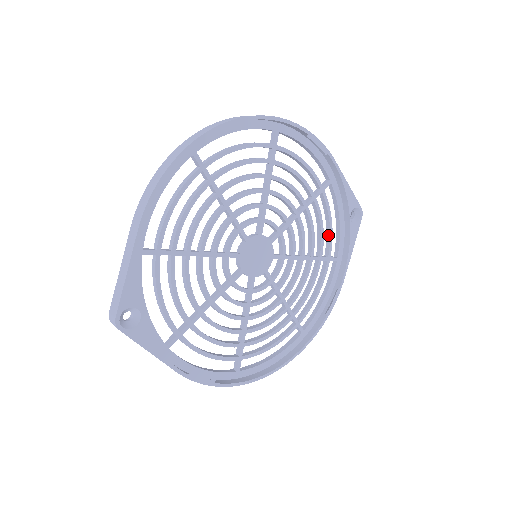
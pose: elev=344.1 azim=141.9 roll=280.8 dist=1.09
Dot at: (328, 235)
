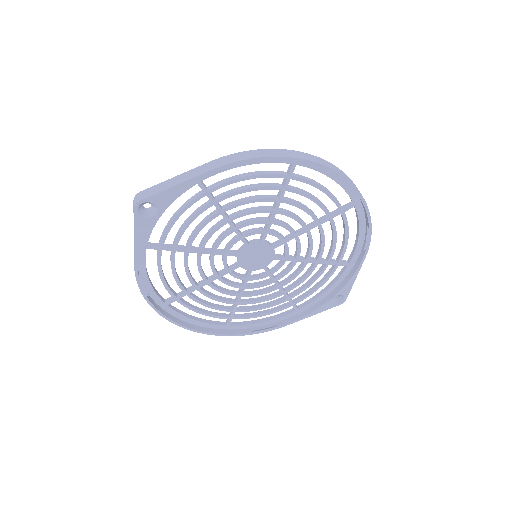
Dot at: (309, 291)
